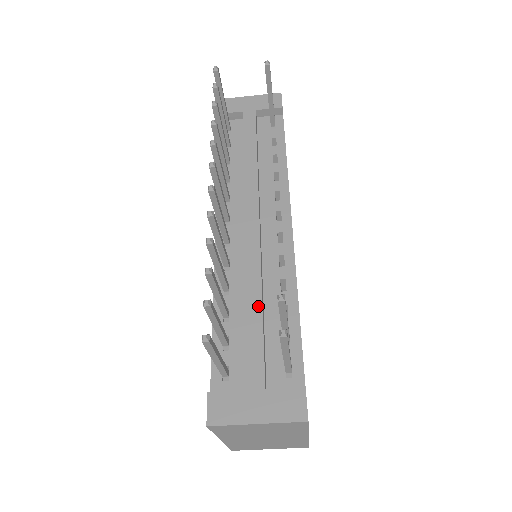
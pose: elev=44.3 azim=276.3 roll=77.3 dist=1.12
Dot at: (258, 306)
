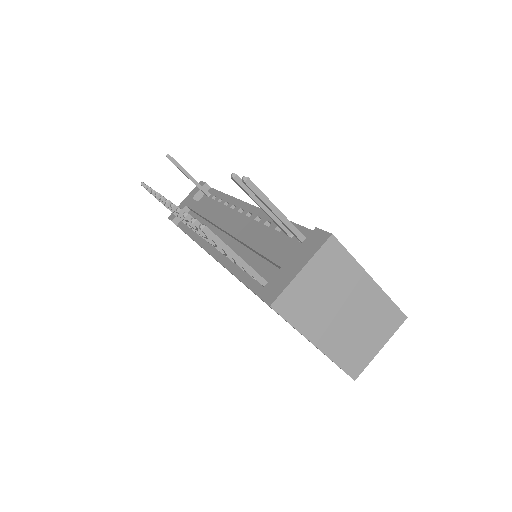
Dot at: (256, 239)
